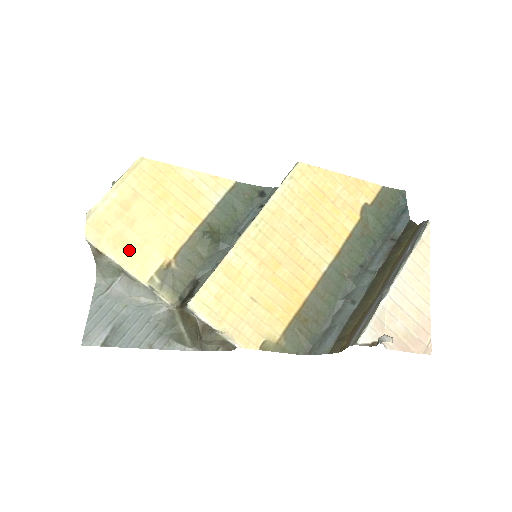
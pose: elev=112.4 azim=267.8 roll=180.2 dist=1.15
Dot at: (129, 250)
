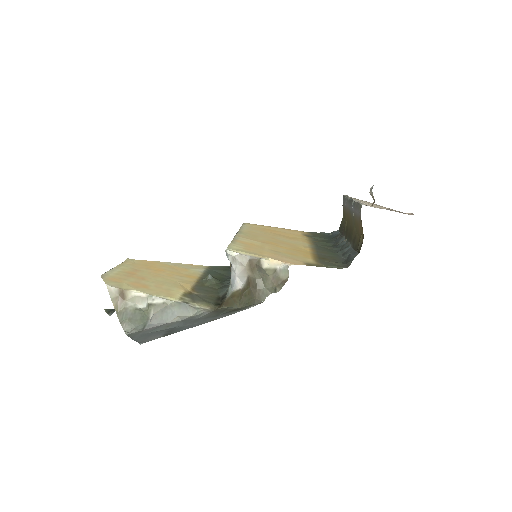
Dot at: (150, 288)
